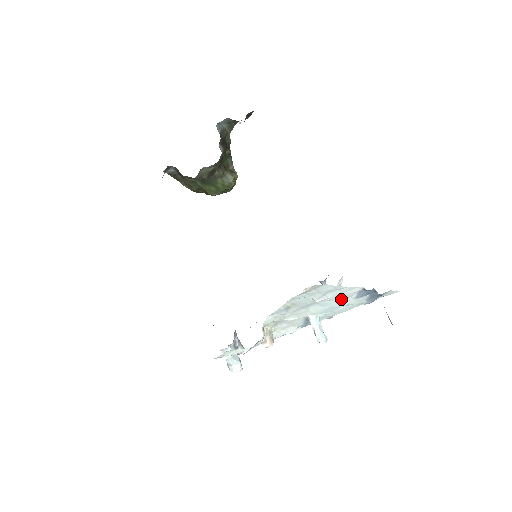
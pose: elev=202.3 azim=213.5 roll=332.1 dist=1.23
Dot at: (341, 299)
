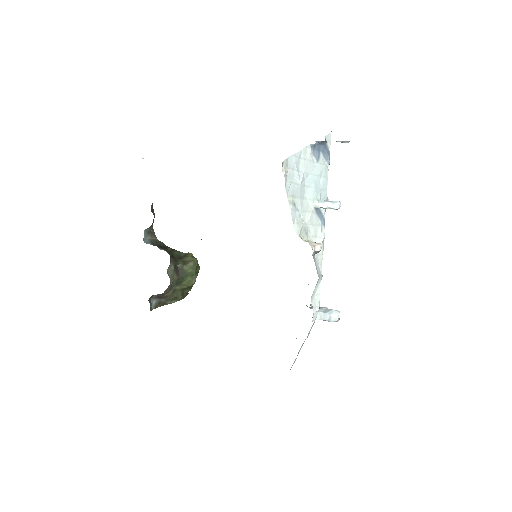
Dot at: (311, 169)
